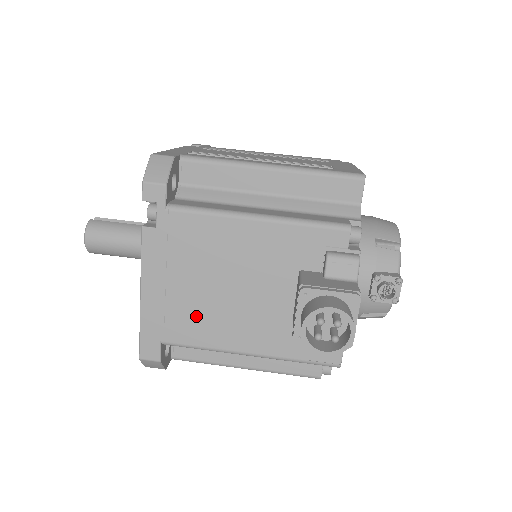
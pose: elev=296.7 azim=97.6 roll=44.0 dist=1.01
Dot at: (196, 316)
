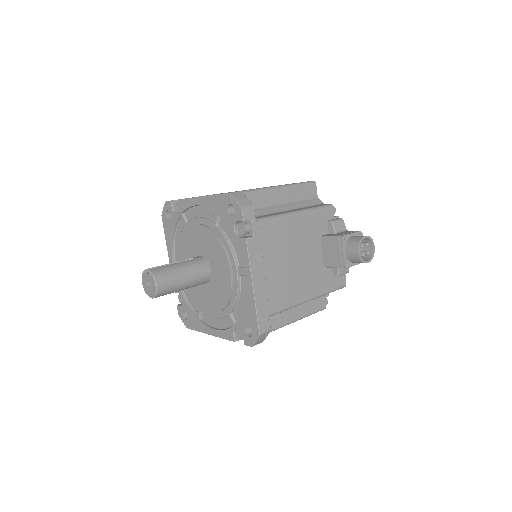
Dot at: (283, 287)
